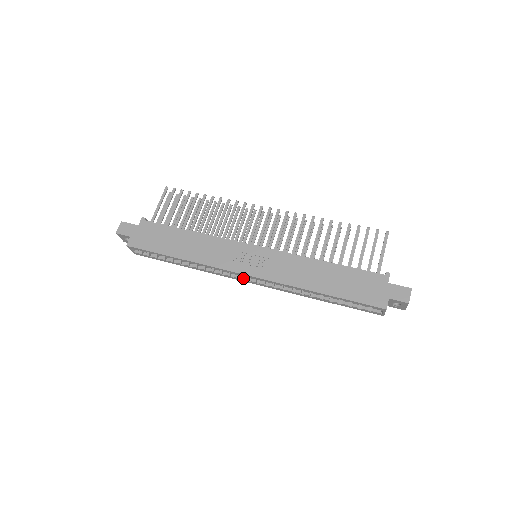
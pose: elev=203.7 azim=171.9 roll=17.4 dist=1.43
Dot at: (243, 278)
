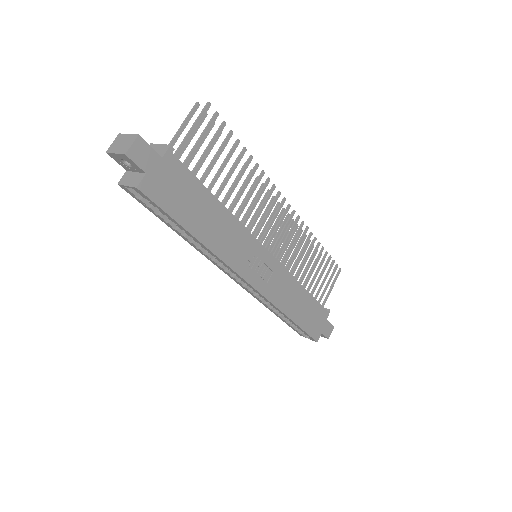
Dot at: (235, 277)
